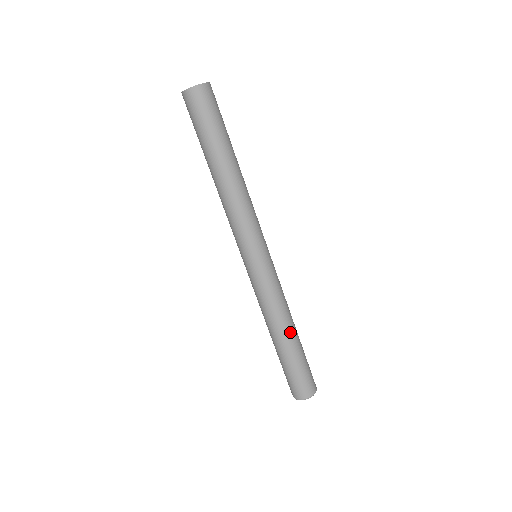
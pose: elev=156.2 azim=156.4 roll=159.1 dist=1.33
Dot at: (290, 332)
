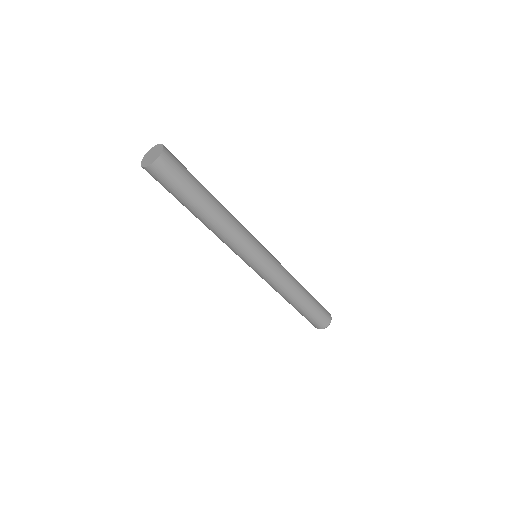
Dot at: (299, 298)
